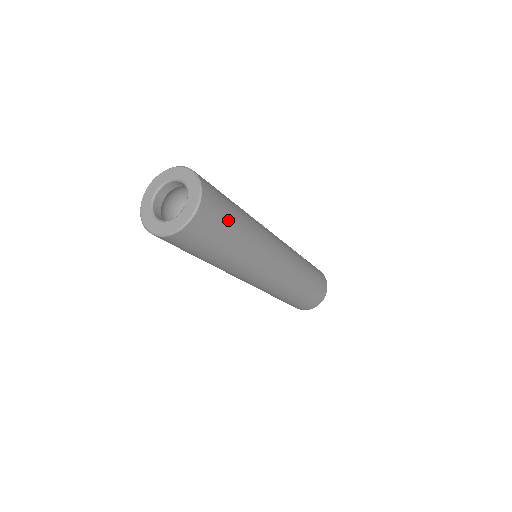
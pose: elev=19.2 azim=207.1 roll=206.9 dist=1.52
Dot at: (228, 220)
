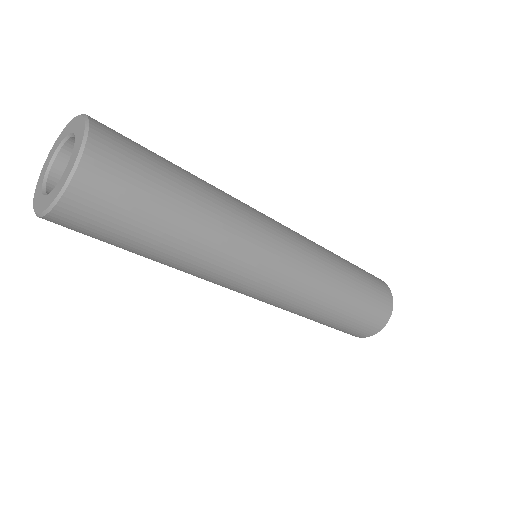
Dot at: (157, 161)
